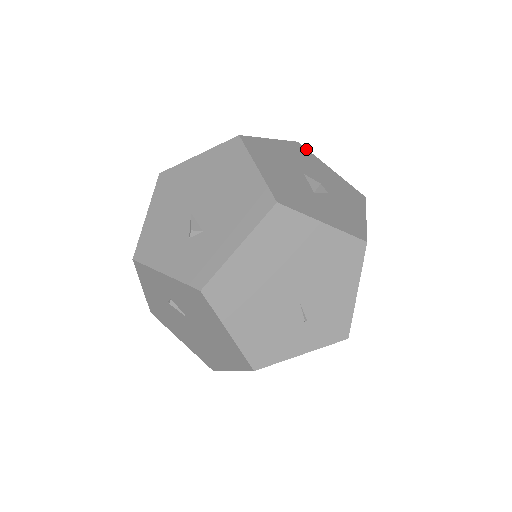
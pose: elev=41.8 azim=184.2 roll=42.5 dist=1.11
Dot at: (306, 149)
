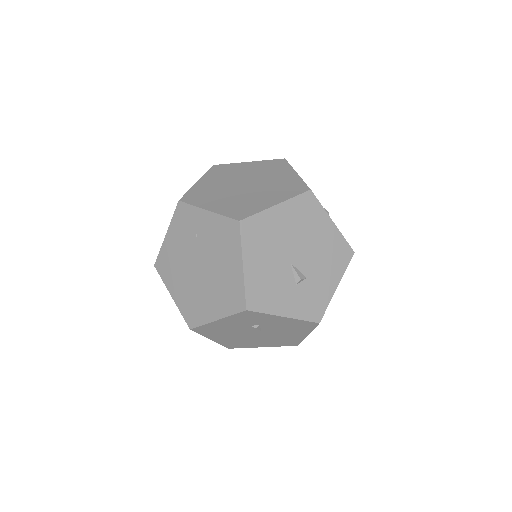
Dot at: occluded
